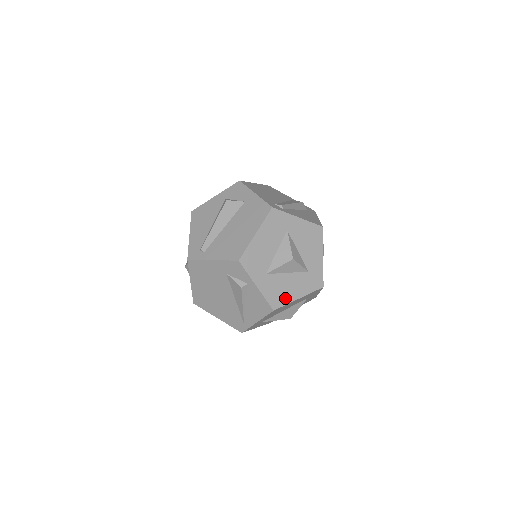
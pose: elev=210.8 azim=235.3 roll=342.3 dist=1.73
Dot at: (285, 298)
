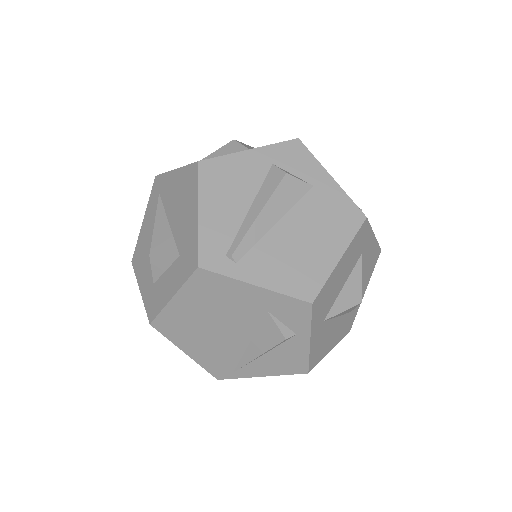
Dot at: (322, 352)
